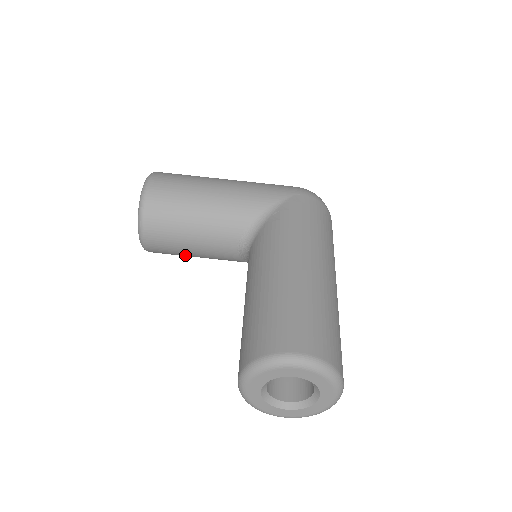
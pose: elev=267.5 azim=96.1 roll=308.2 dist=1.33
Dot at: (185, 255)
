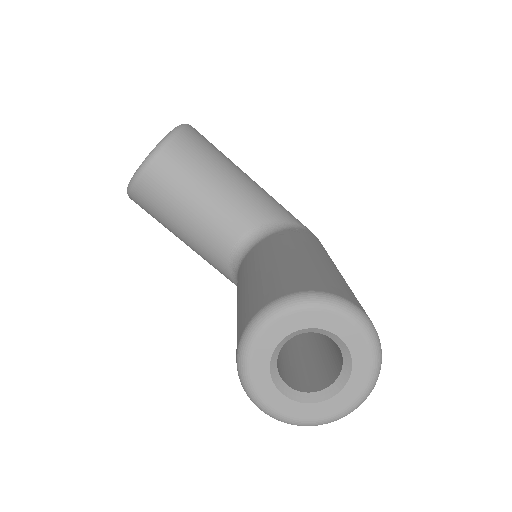
Dot at: (170, 218)
